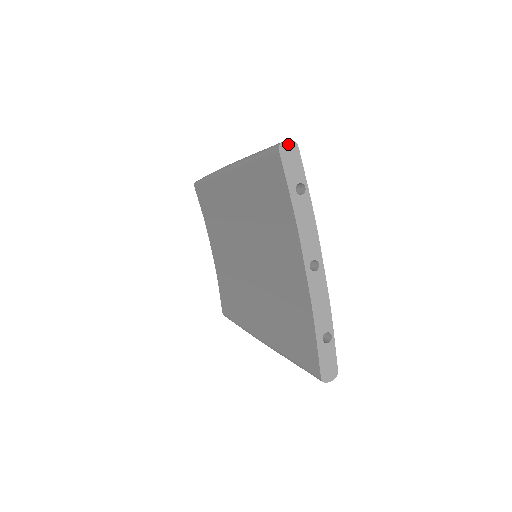
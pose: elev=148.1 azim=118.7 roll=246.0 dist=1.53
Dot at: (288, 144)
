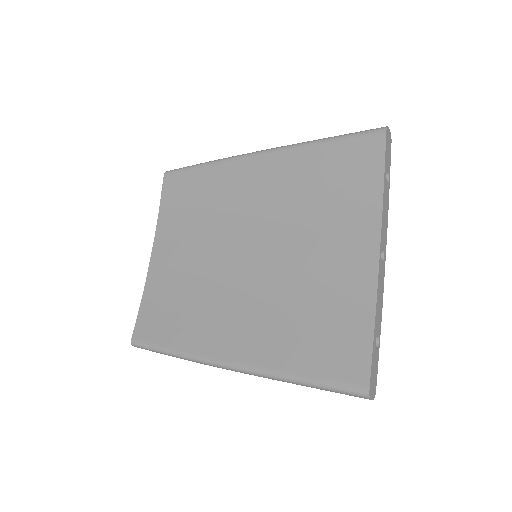
Dot at: (389, 132)
